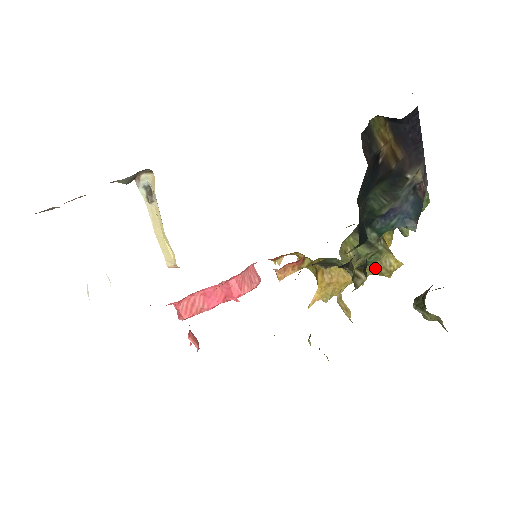
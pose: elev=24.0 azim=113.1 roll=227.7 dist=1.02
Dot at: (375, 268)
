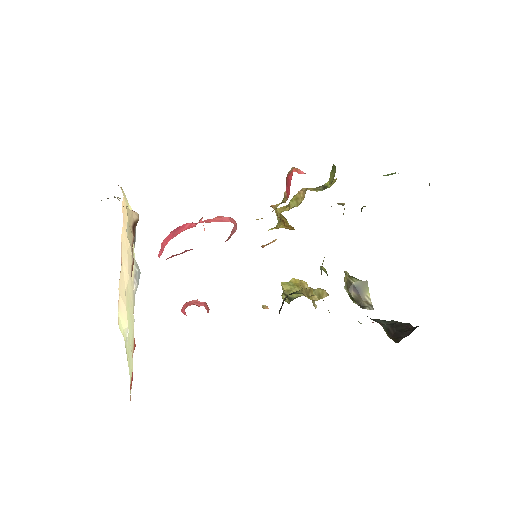
Dot at: occluded
